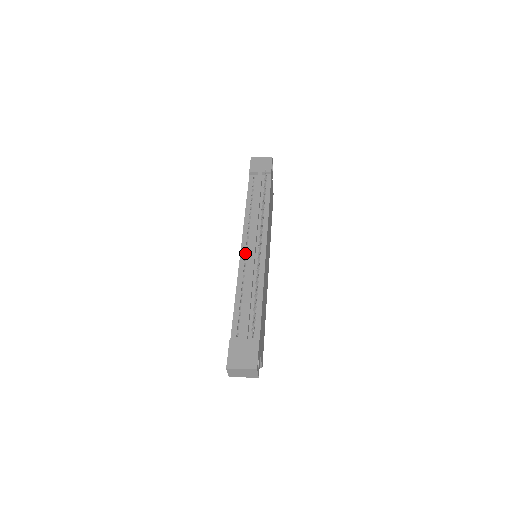
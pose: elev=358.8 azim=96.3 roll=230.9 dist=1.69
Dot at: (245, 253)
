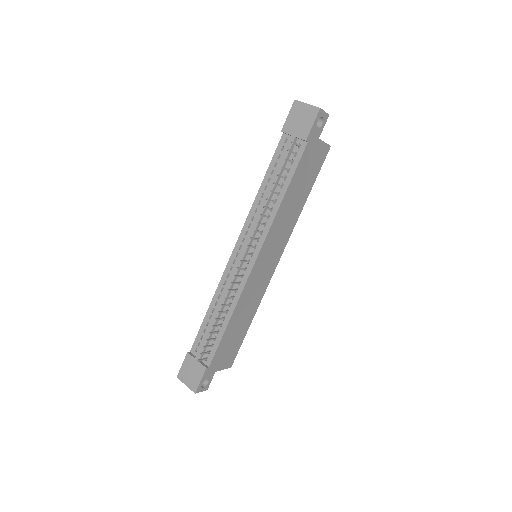
Dot at: (235, 259)
